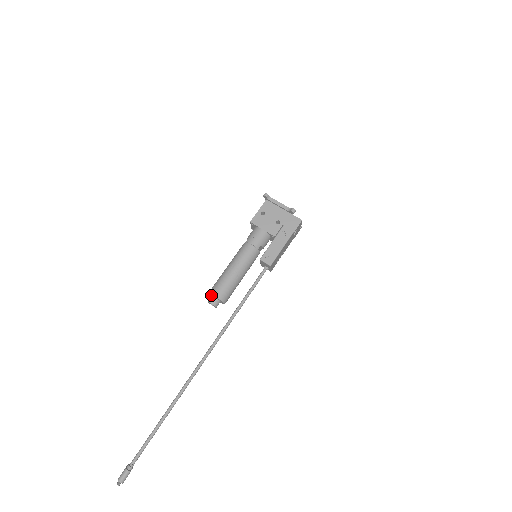
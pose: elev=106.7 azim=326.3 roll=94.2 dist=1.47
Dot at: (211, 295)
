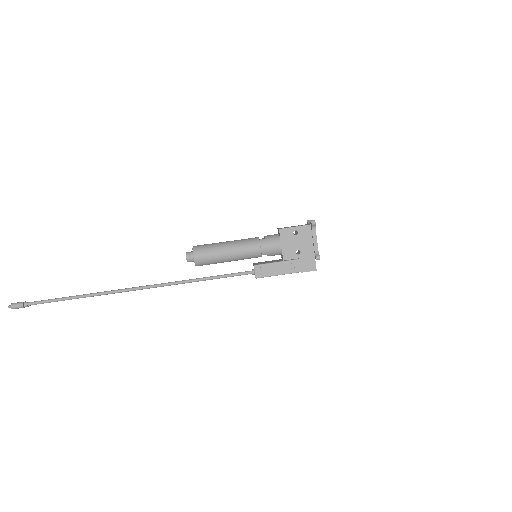
Dot at: occluded
